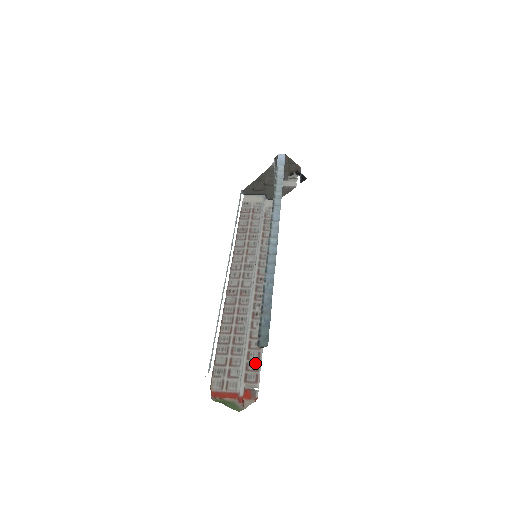
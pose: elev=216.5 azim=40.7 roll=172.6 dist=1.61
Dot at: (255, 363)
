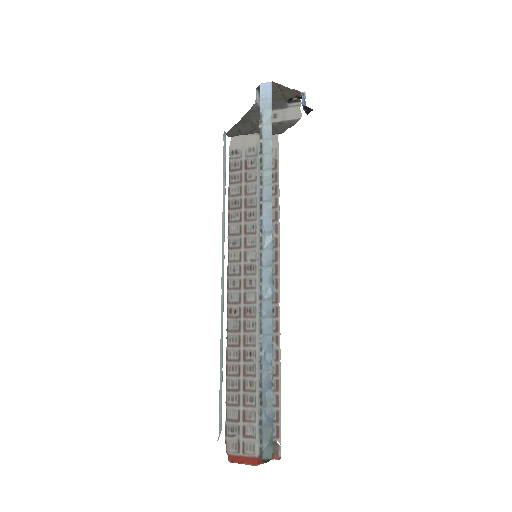
Dot at: (273, 411)
